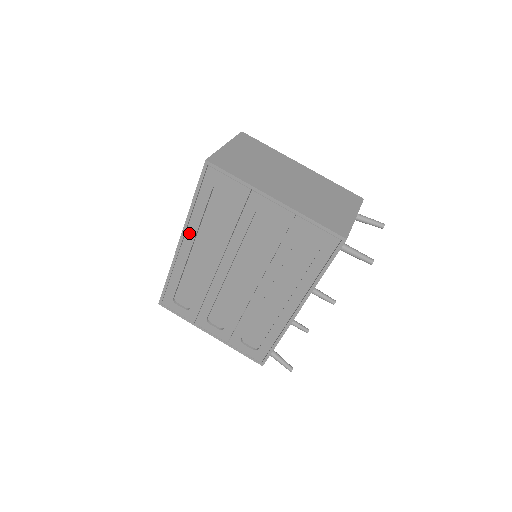
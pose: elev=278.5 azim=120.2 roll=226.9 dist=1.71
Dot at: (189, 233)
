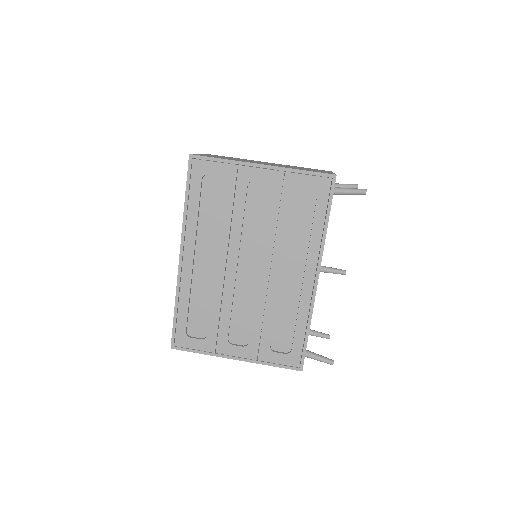
Dot at: (188, 240)
